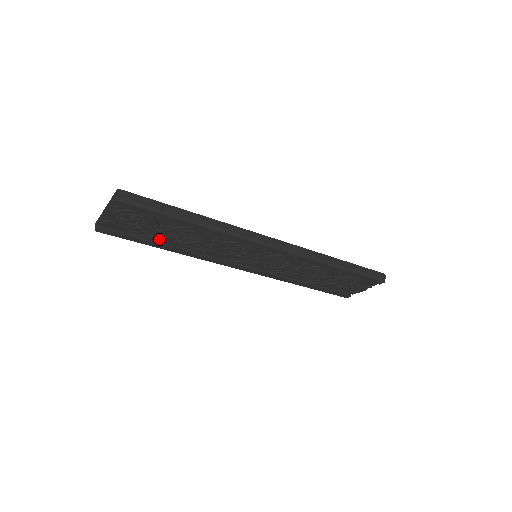
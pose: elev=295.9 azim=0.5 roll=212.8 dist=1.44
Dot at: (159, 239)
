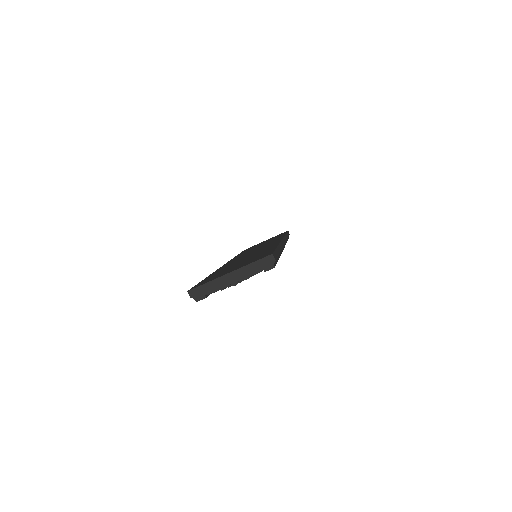
Dot at: occluded
